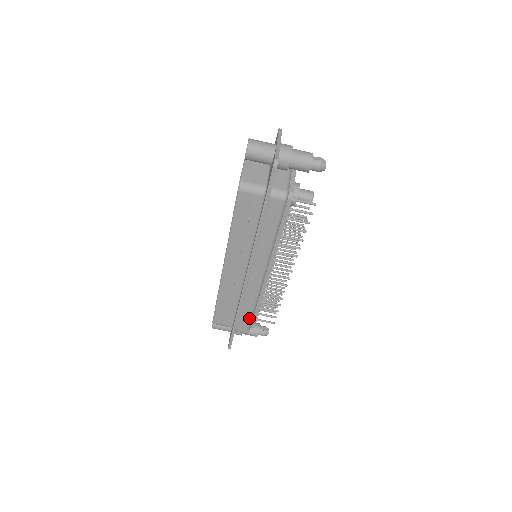
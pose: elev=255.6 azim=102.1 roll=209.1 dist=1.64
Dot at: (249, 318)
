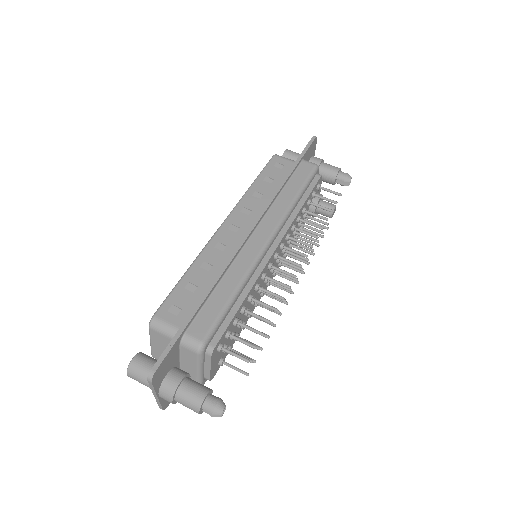
Dot at: (221, 308)
